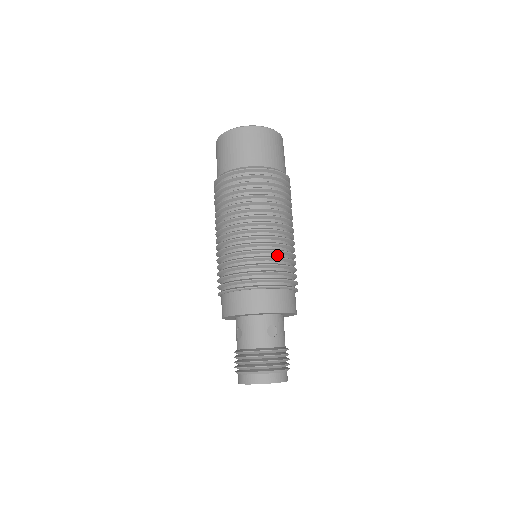
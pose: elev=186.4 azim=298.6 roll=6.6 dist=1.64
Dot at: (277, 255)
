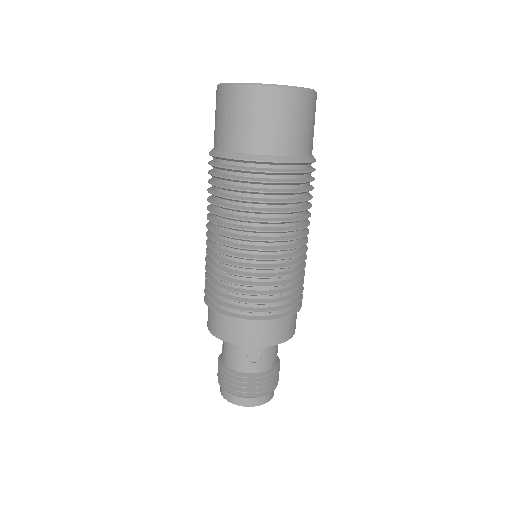
Dot at: (266, 280)
